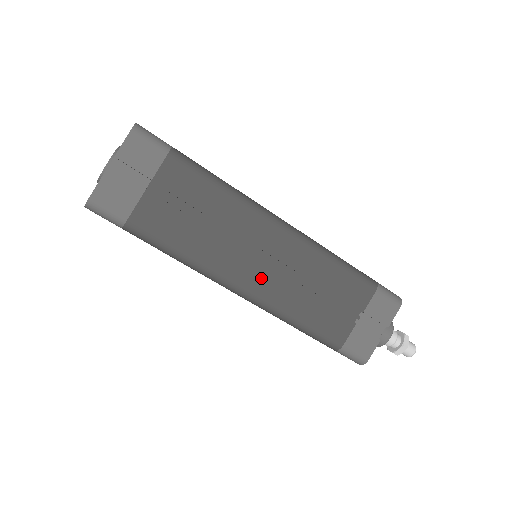
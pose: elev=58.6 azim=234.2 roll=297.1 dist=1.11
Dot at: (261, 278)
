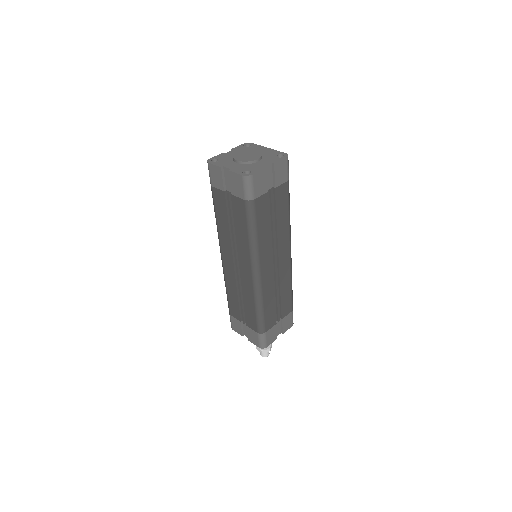
Dot at: (269, 272)
